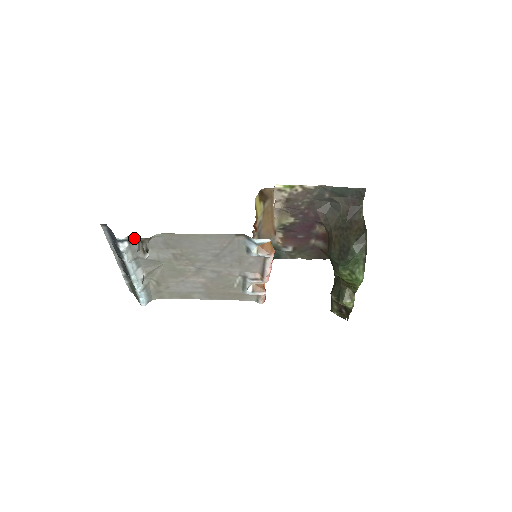
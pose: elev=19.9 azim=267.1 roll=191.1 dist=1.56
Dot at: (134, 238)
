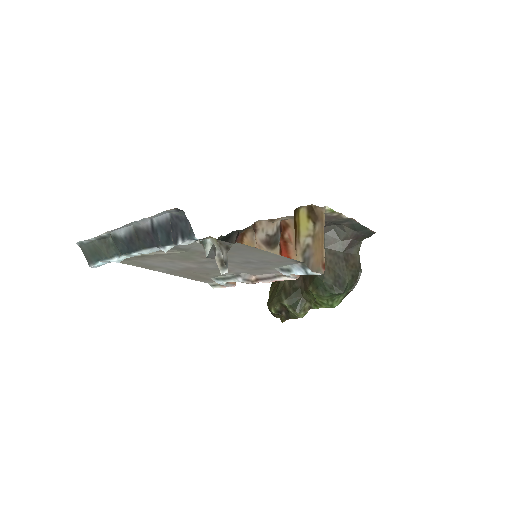
Dot at: occluded
